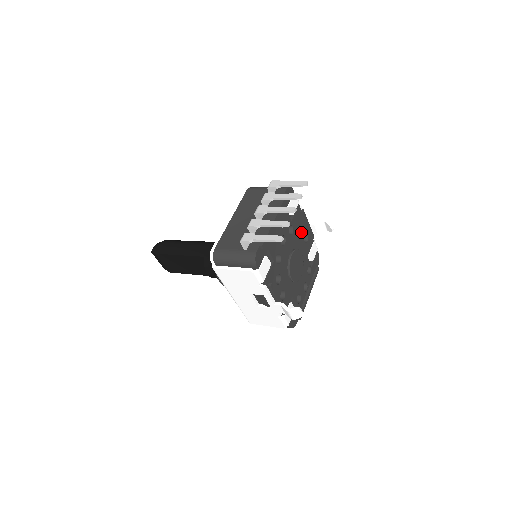
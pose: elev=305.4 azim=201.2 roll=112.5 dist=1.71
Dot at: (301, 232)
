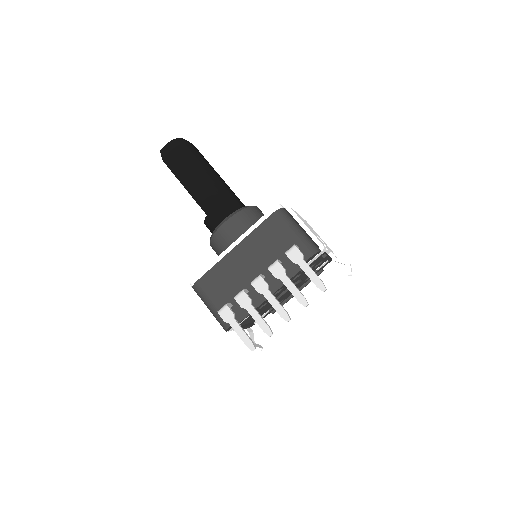
Dot at: (313, 266)
